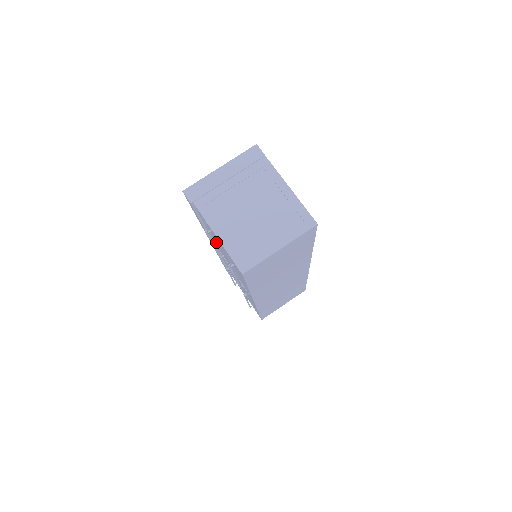
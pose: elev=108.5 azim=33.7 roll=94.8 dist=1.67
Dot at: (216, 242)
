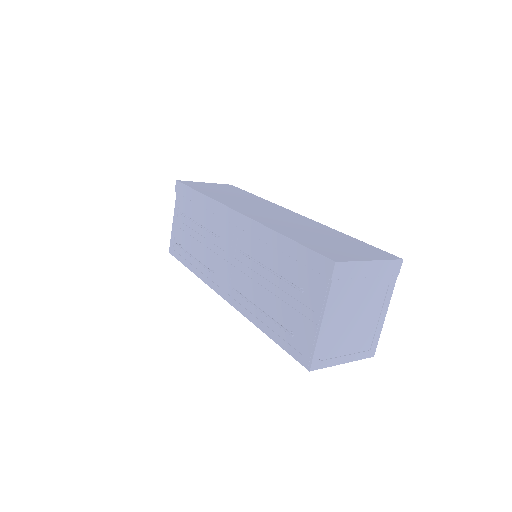
Dot at: (270, 262)
